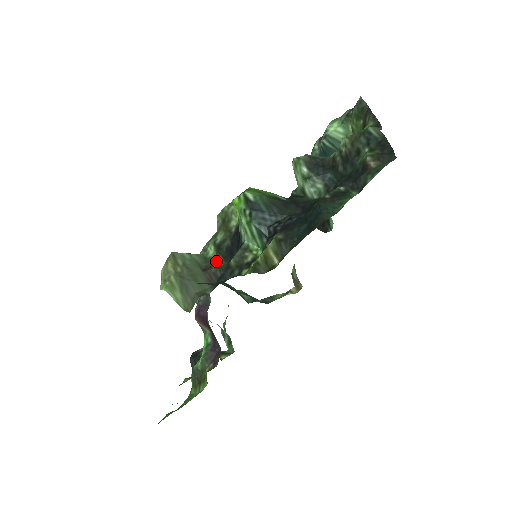
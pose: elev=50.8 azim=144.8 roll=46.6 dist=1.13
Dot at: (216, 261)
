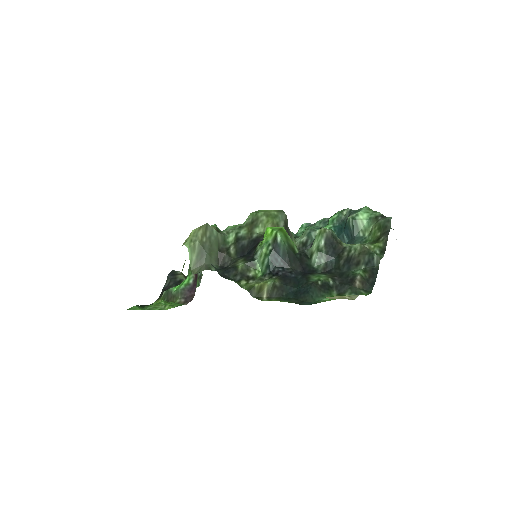
Dot at: (230, 250)
